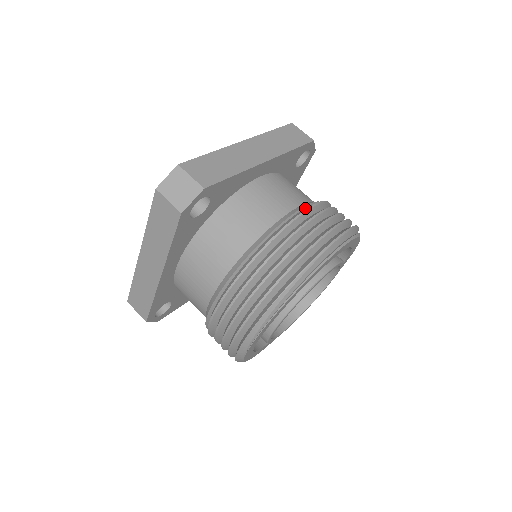
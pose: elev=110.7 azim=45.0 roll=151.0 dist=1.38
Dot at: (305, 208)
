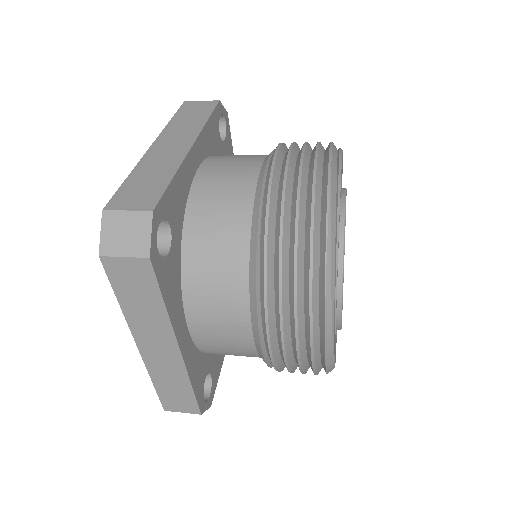
Dot at: (270, 160)
